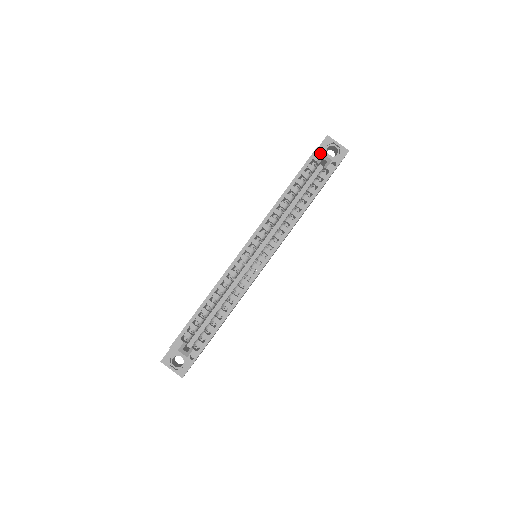
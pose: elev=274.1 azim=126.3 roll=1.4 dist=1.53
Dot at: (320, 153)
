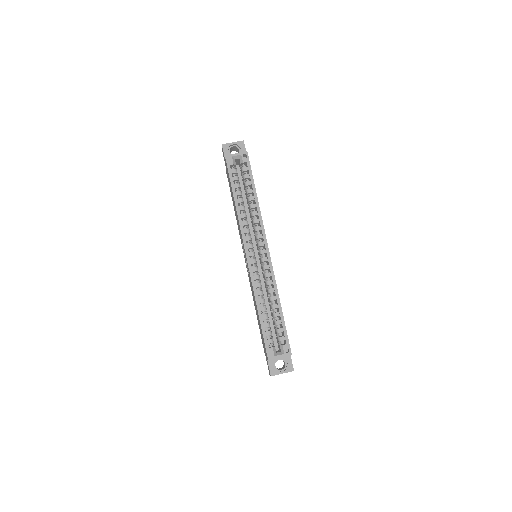
Dot at: (230, 158)
